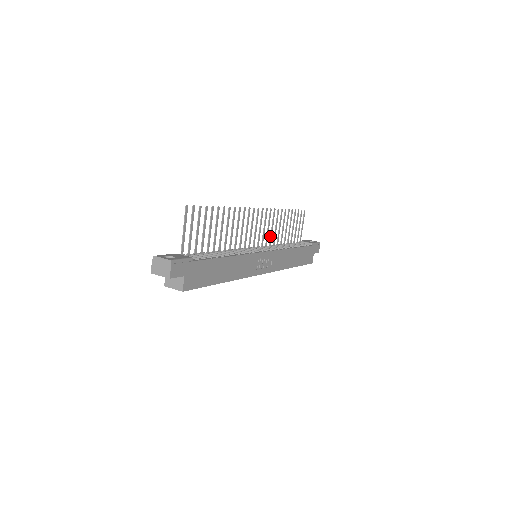
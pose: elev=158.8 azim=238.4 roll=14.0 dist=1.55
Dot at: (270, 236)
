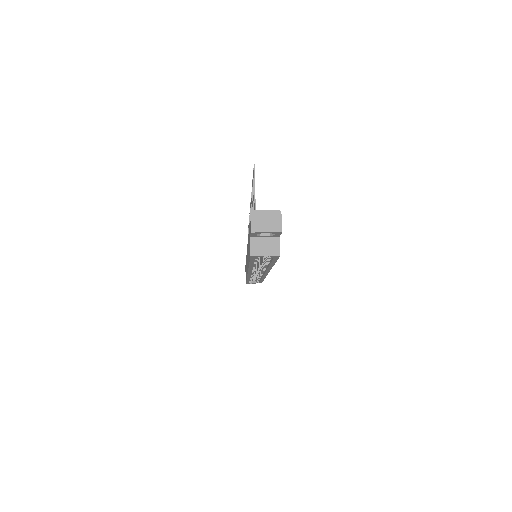
Dot at: occluded
